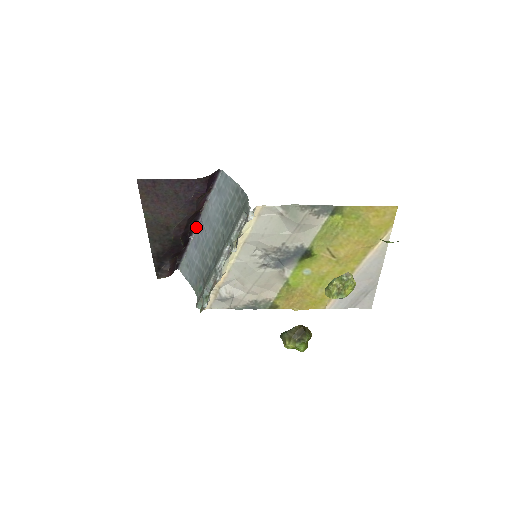
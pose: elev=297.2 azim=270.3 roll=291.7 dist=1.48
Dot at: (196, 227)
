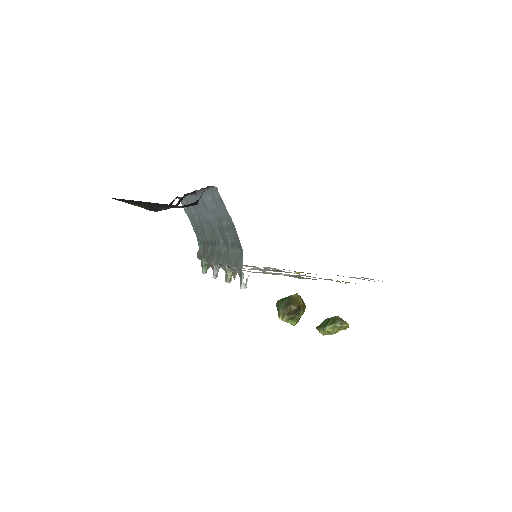
Dot at: (192, 194)
